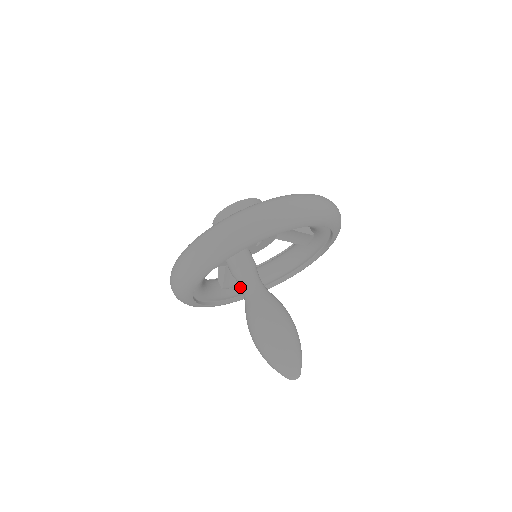
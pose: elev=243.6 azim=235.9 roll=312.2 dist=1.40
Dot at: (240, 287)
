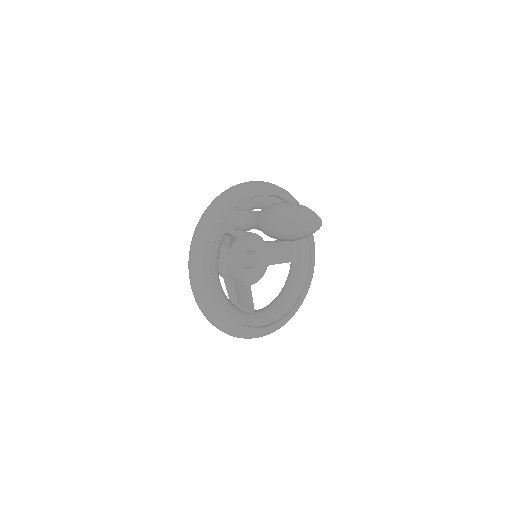
Dot at: (254, 314)
